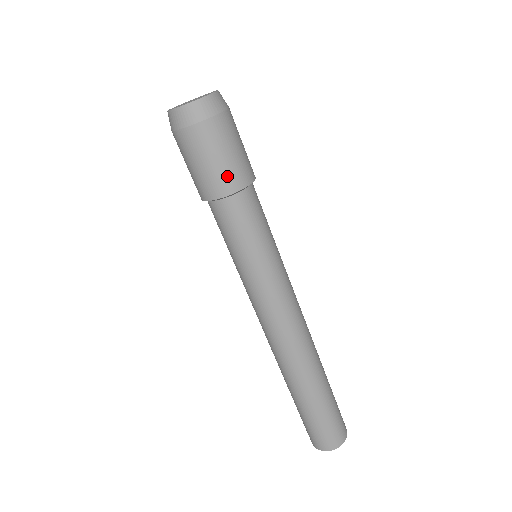
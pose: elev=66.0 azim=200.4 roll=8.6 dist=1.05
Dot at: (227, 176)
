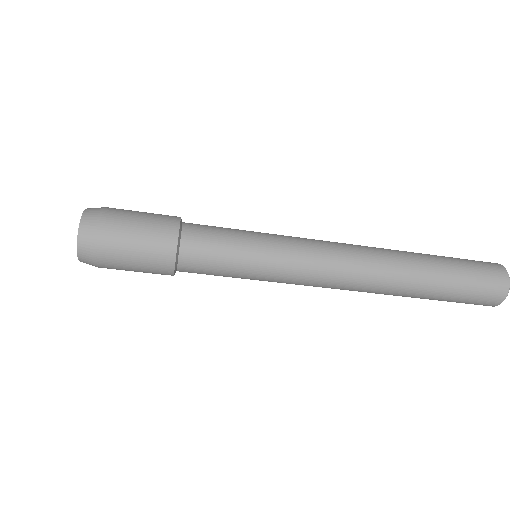
Dot at: (155, 273)
